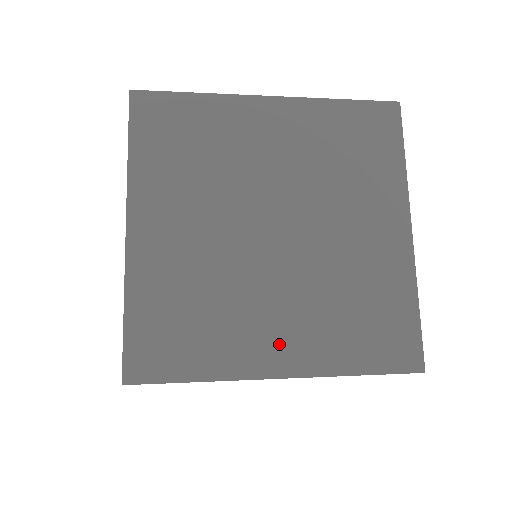
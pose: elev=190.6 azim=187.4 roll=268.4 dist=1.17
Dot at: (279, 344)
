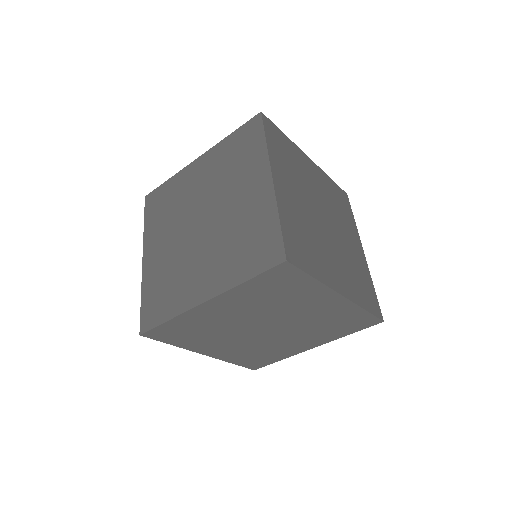
Dot at: (338, 277)
